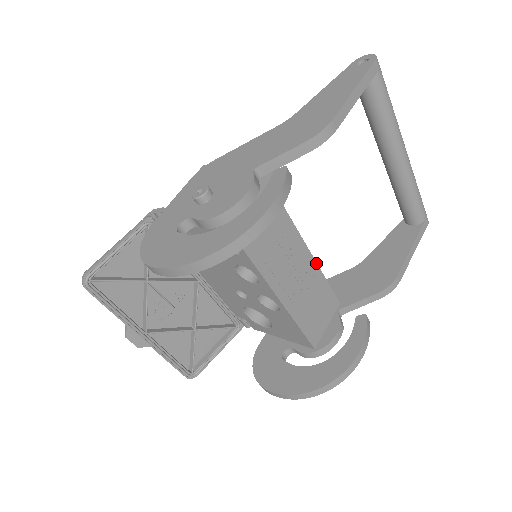
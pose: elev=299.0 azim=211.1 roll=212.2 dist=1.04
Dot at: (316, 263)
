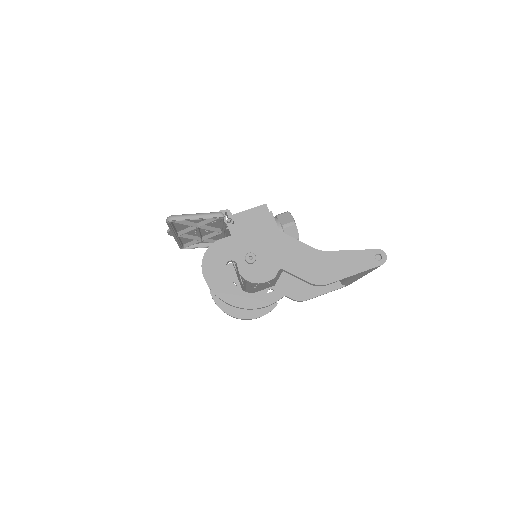
Dot at: occluded
